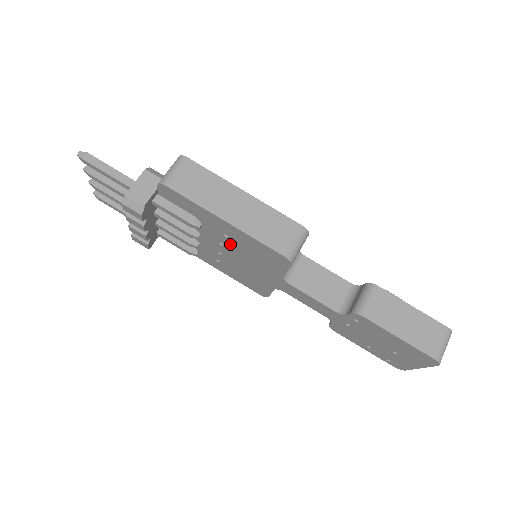
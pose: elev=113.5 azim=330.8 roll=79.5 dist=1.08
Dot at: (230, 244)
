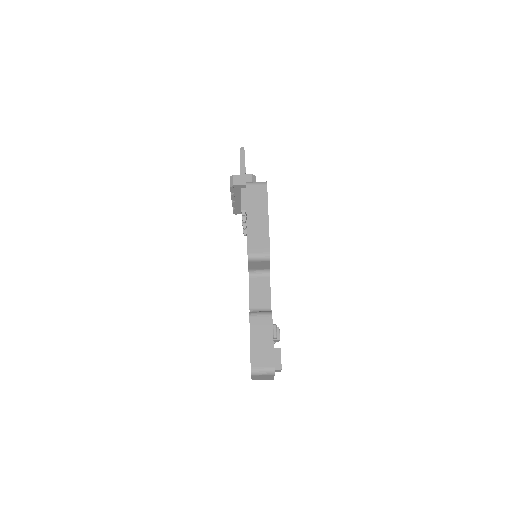
Dot at: occluded
